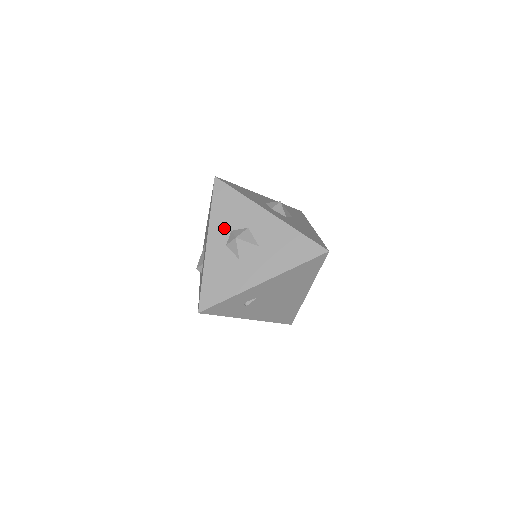
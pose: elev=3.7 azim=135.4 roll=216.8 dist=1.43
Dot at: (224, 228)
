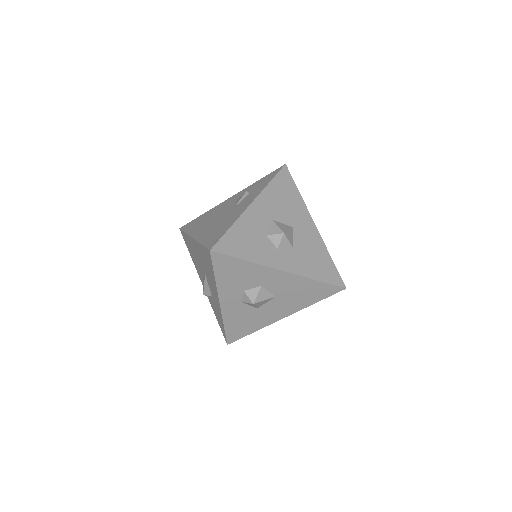
Dot at: (235, 290)
